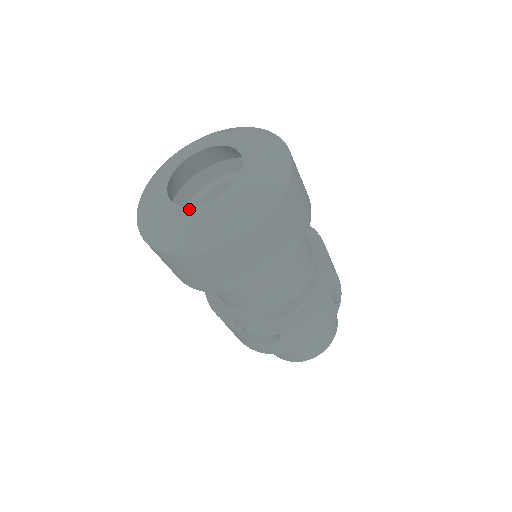
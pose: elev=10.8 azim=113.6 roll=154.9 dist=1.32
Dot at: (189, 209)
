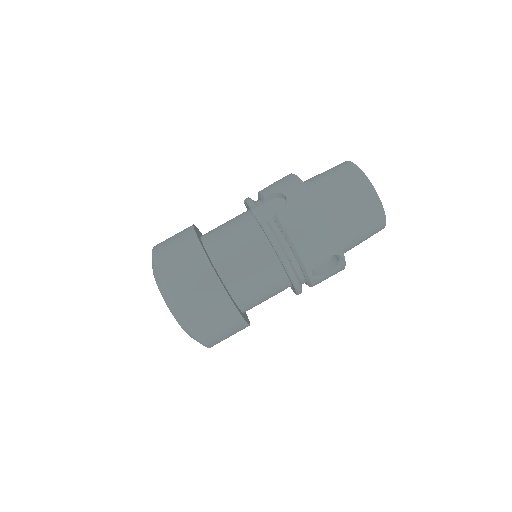
Dot at: occluded
